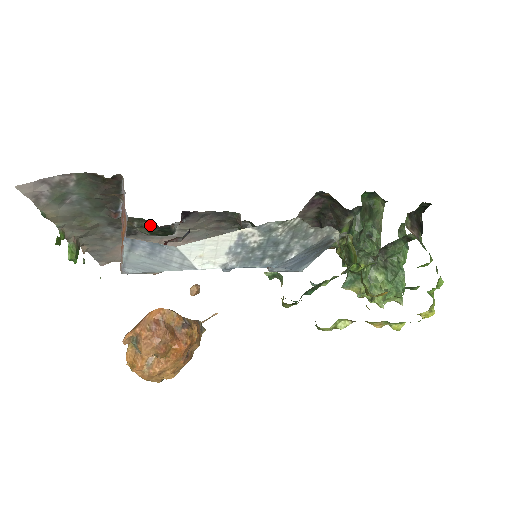
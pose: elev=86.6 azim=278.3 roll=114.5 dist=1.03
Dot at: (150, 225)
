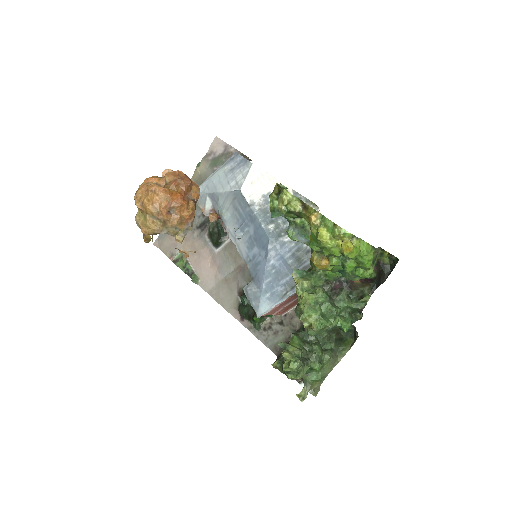
Dot at: occluded
